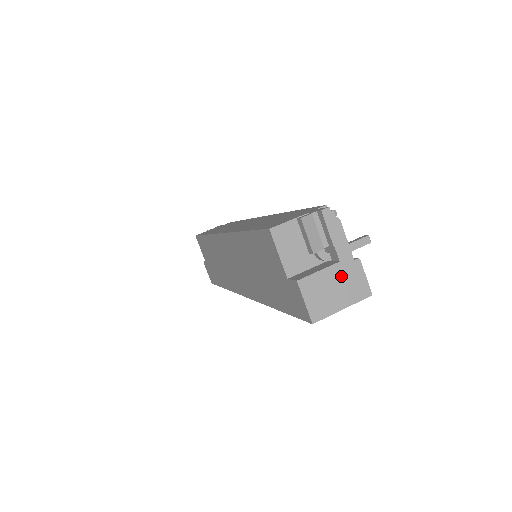
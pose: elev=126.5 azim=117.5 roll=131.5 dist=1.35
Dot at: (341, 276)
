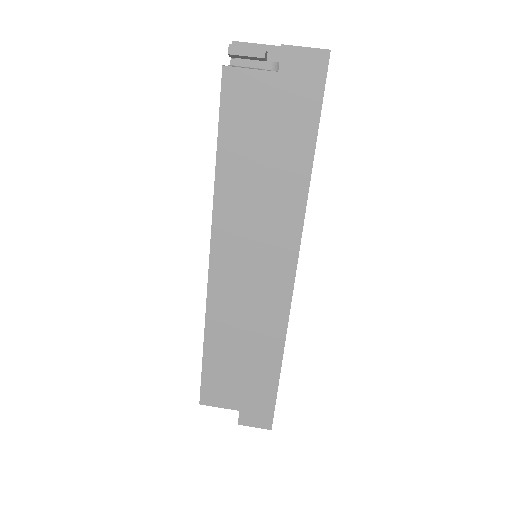
Dot at: occluded
